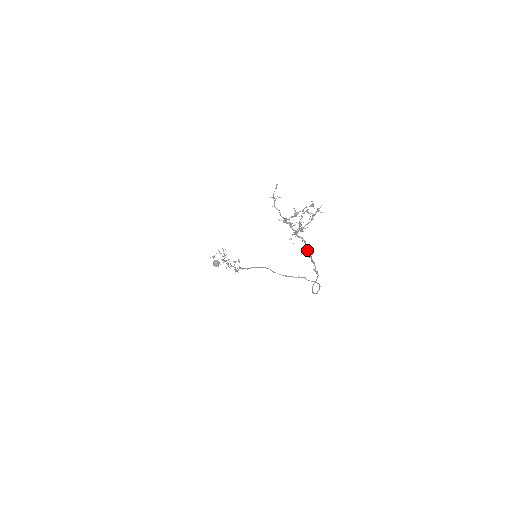
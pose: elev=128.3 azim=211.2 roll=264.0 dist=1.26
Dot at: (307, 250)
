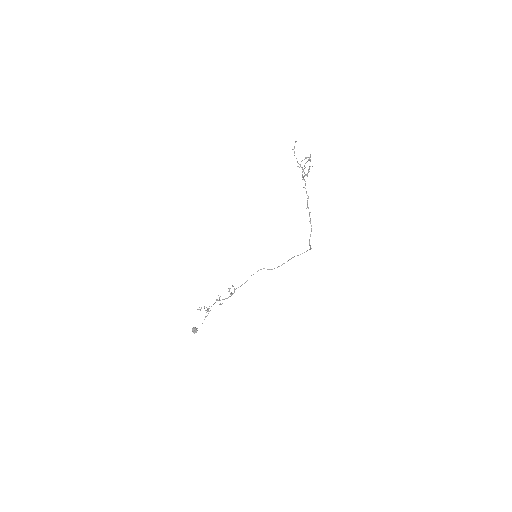
Dot at: (308, 197)
